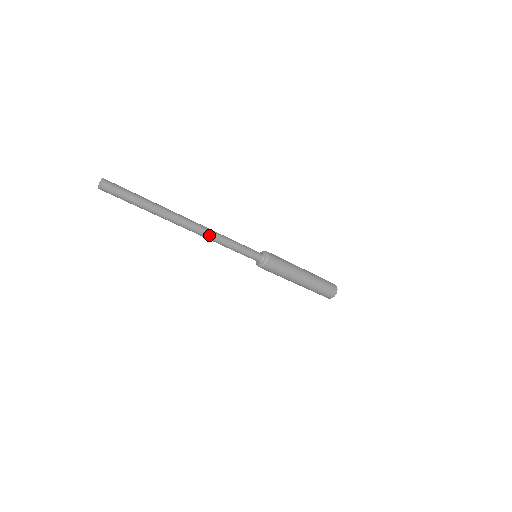
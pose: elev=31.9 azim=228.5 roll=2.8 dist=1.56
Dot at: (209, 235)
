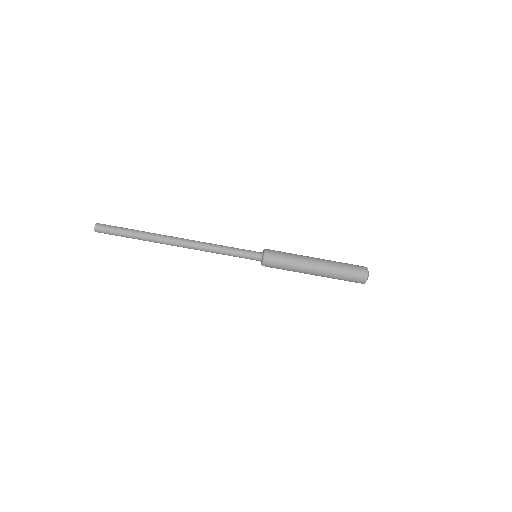
Dot at: (198, 245)
